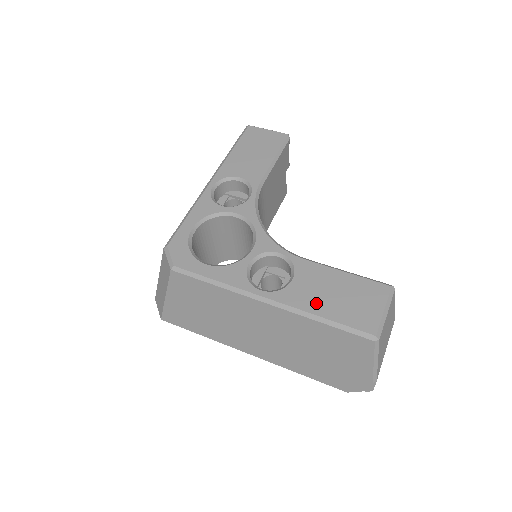
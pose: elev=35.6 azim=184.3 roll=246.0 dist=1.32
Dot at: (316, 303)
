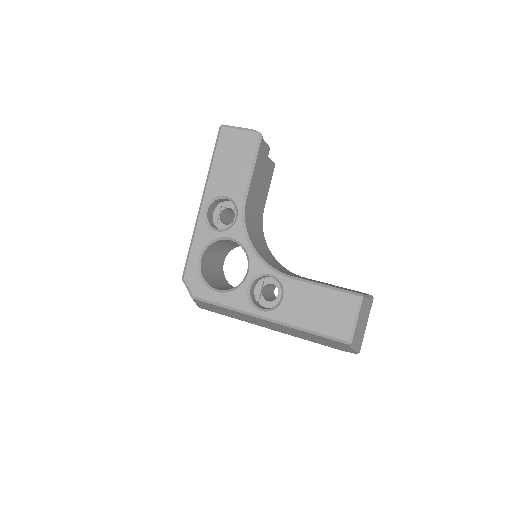
Dot at: (303, 318)
